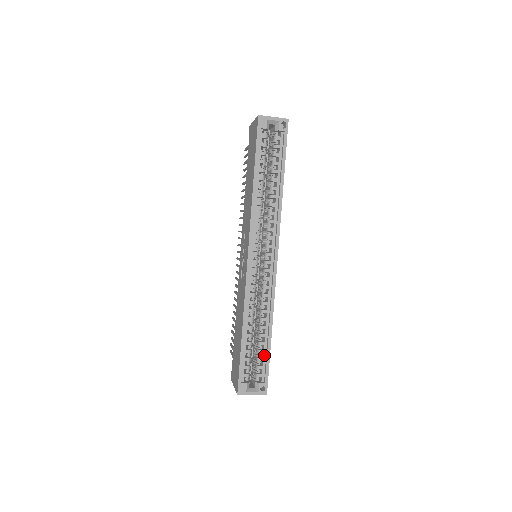
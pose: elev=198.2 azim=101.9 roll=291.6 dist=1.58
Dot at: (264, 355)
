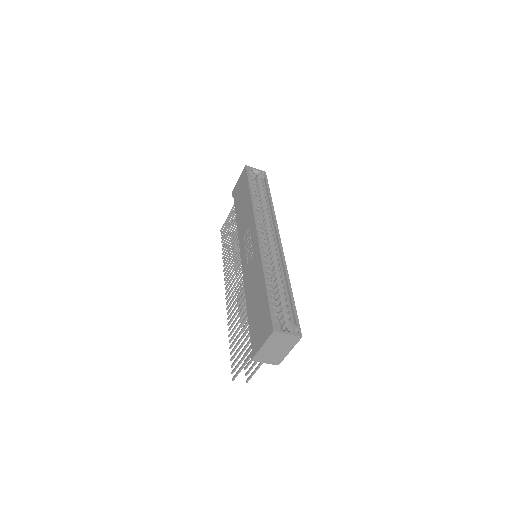
Dot at: (289, 305)
